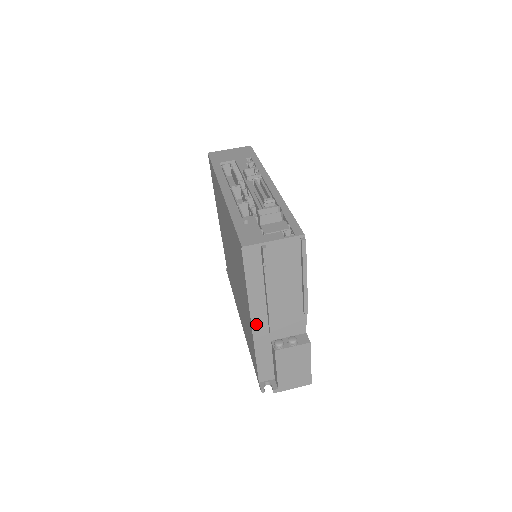
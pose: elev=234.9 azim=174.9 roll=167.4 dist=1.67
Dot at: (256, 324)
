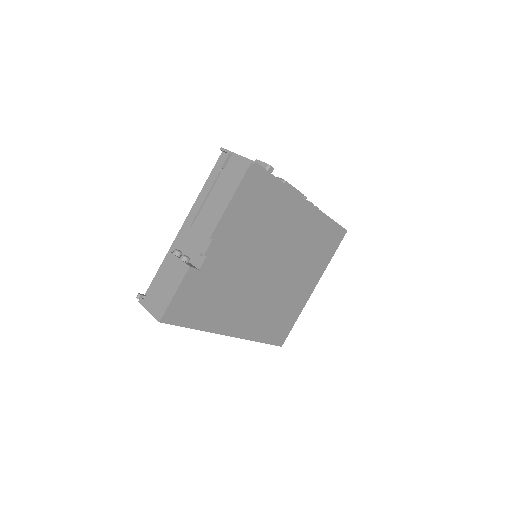
Dot at: (184, 228)
